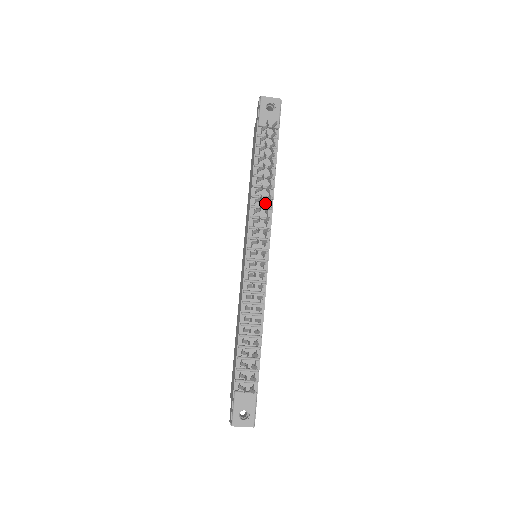
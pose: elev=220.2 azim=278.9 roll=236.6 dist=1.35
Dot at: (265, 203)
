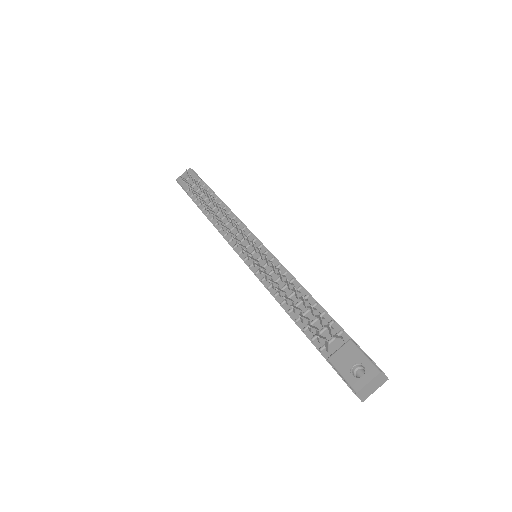
Dot at: occluded
